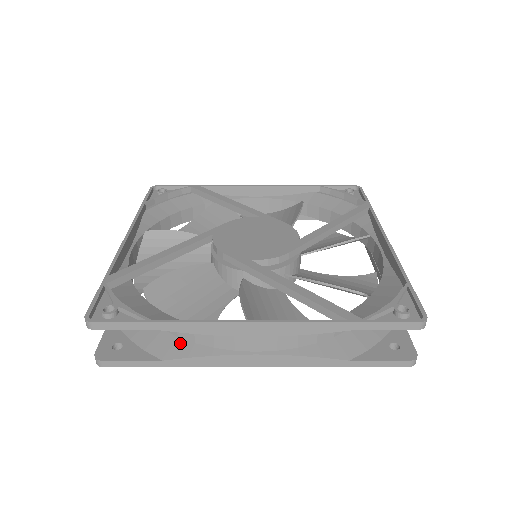
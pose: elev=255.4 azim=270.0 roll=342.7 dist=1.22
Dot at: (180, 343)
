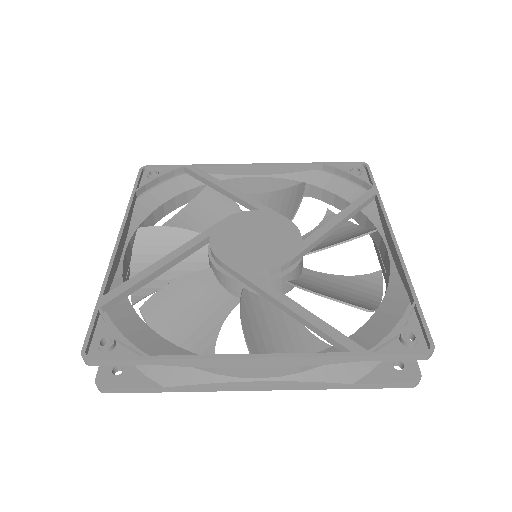
Dot at: (181, 368)
